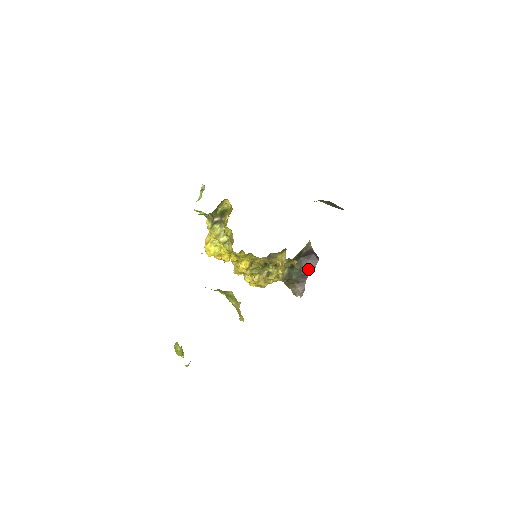
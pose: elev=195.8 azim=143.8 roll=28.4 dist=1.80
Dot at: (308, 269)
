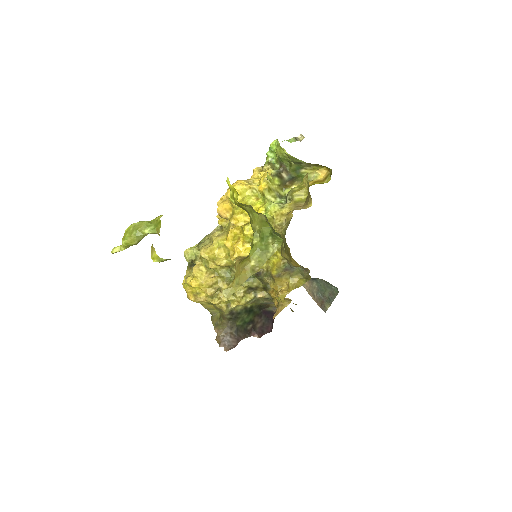
Dot at: (256, 329)
